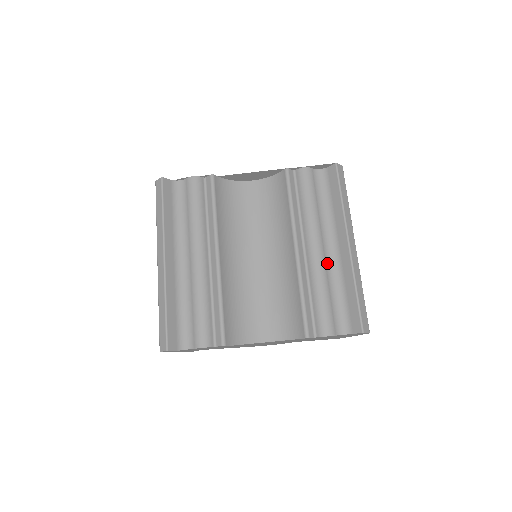
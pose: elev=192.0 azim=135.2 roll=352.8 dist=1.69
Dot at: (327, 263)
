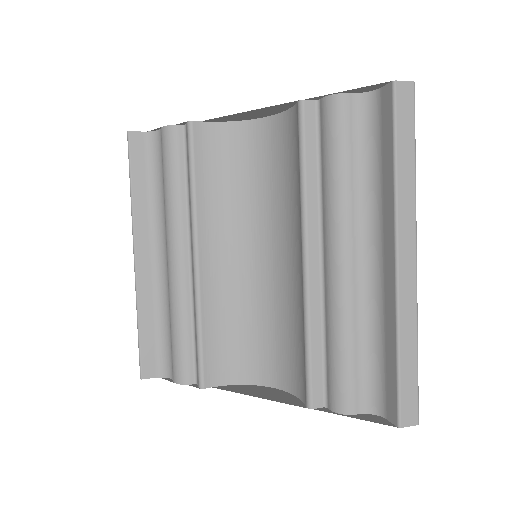
Dot at: (358, 286)
